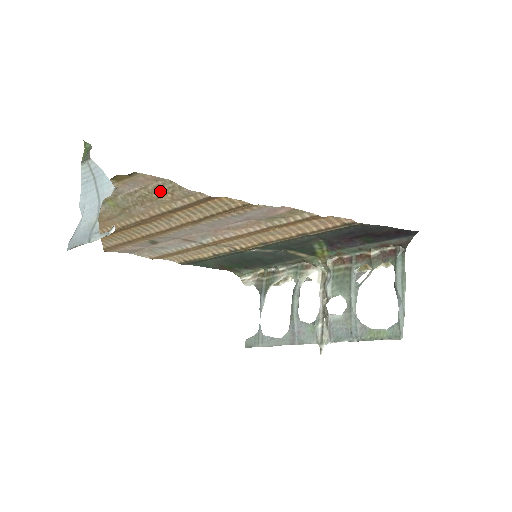
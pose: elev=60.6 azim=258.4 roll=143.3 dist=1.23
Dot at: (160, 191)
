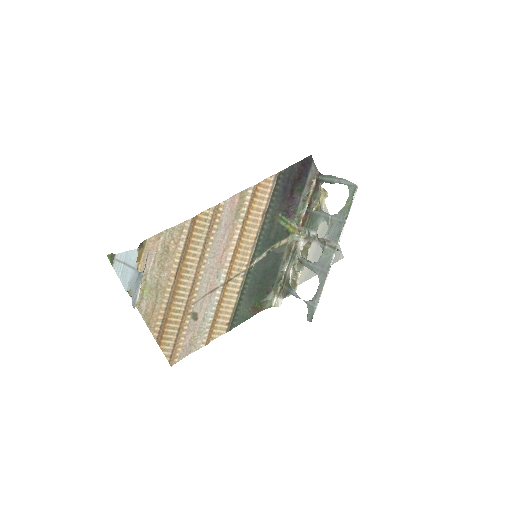
Dot at: (166, 245)
